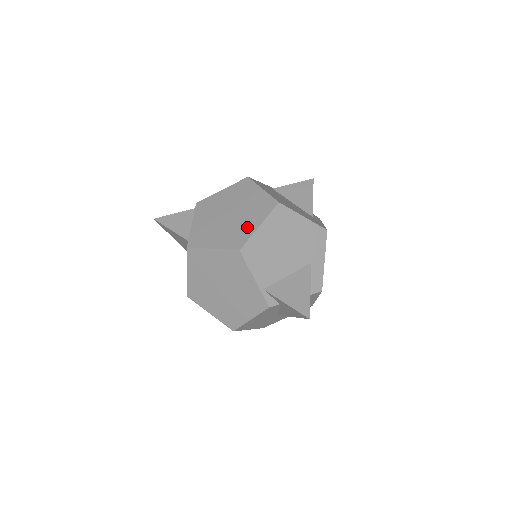
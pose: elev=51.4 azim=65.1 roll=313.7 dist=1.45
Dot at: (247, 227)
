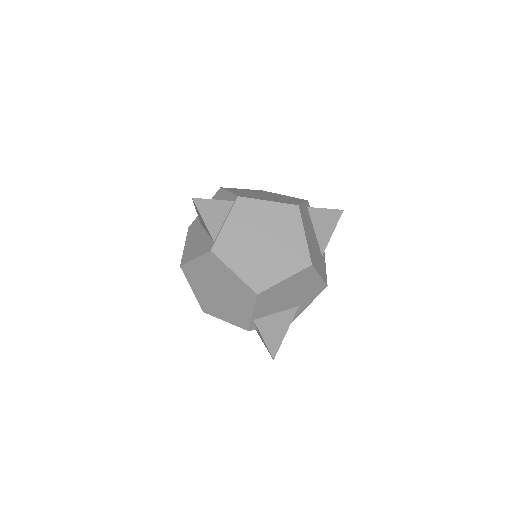
Dot at: (274, 272)
